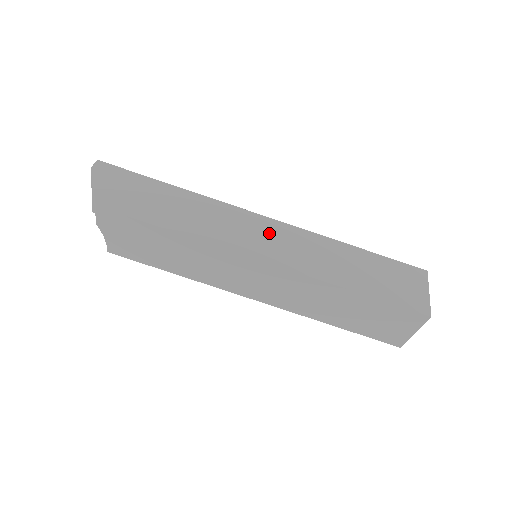
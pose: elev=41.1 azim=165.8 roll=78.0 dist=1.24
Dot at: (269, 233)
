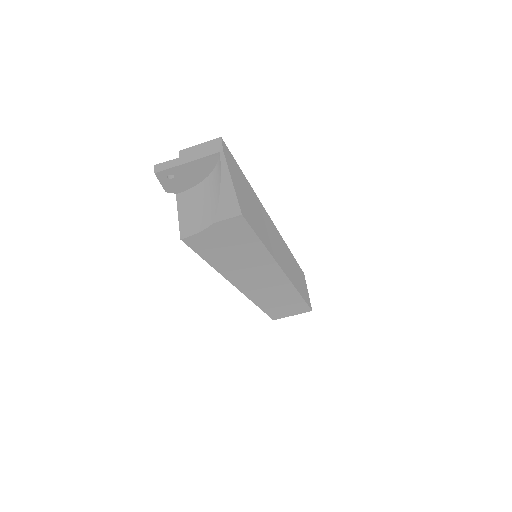
Dot at: (280, 245)
